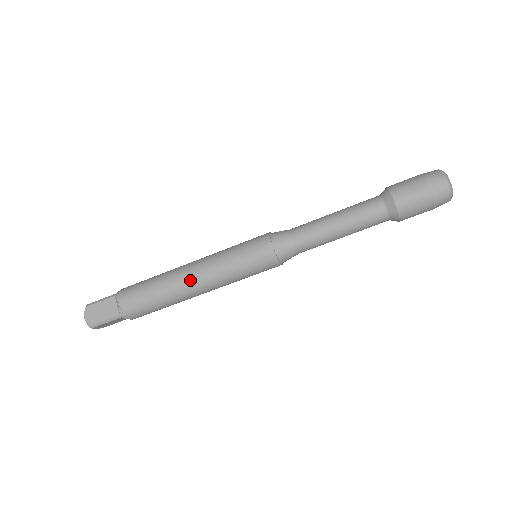
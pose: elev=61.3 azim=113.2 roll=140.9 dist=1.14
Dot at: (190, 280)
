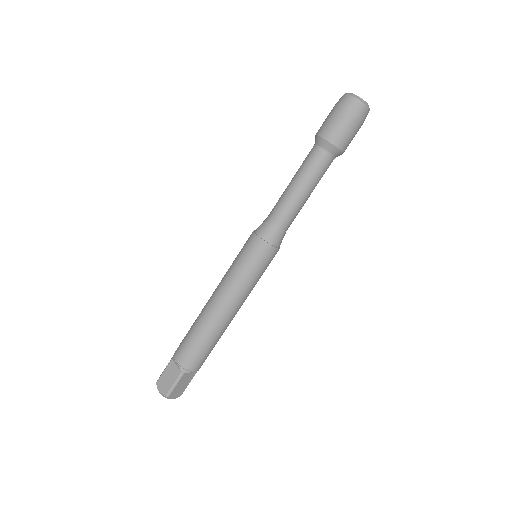
Dot at: (215, 306)
